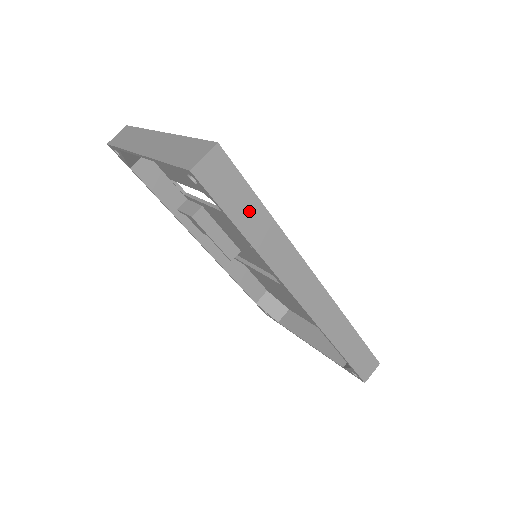
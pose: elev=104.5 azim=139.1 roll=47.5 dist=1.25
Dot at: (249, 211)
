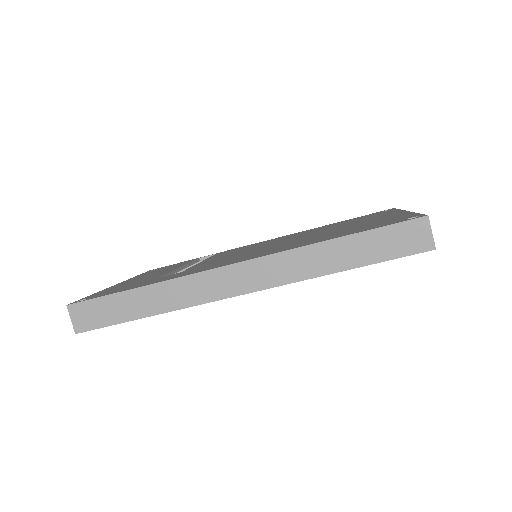
Dot at: (126, 304)
